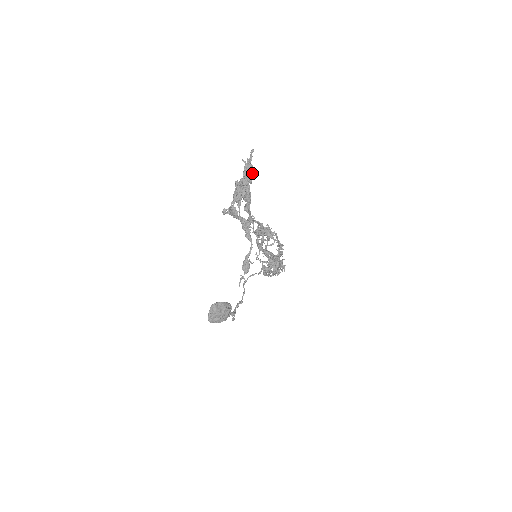
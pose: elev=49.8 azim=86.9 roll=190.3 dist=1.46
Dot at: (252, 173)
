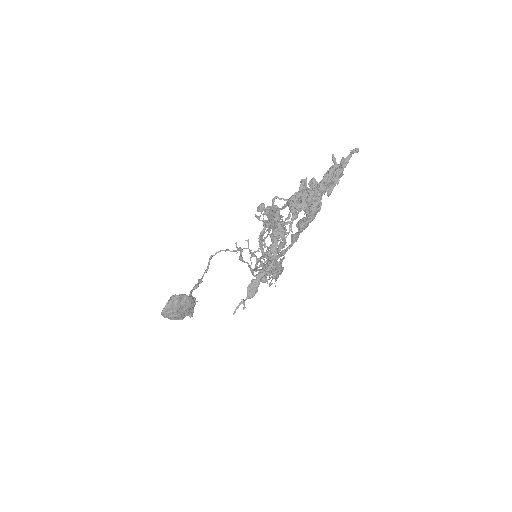
Dot at: (338, 181)
